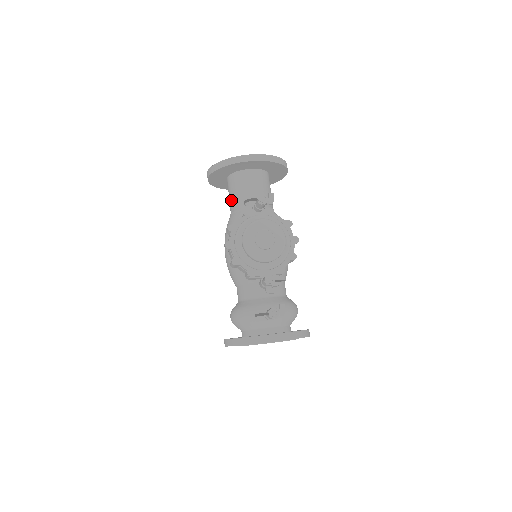
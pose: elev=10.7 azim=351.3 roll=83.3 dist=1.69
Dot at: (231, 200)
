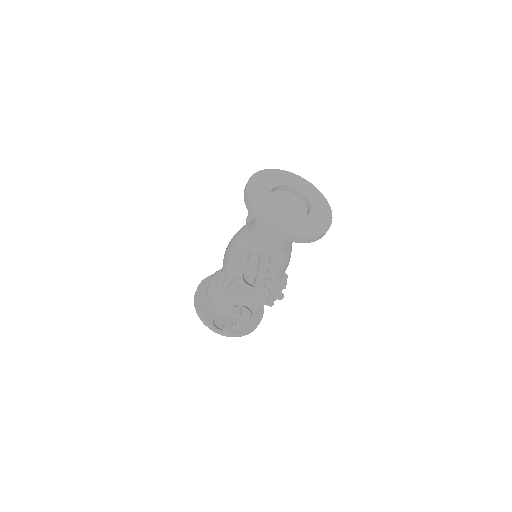
Dot at: (254, 222)
